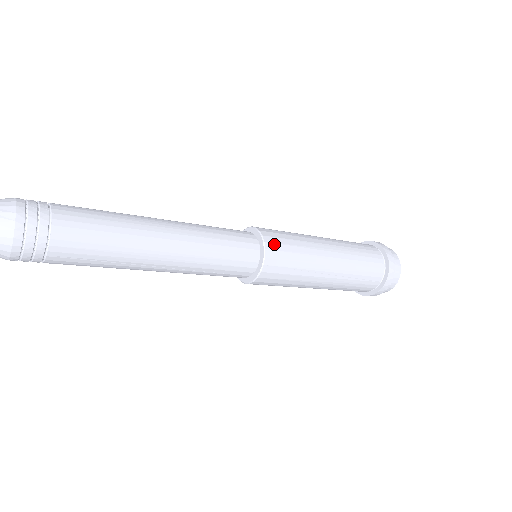
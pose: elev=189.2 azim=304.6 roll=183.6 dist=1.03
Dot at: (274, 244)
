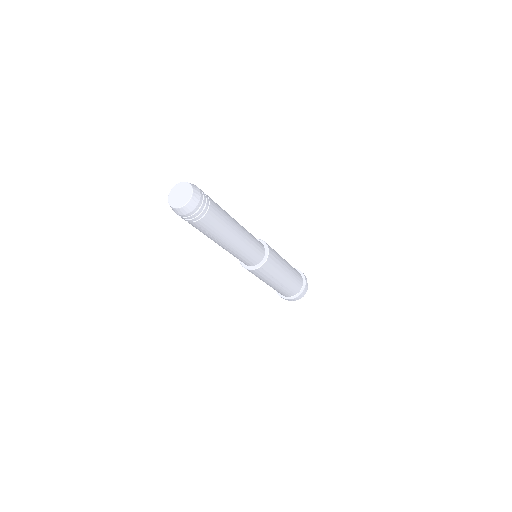
Dot at: (271, 259)
